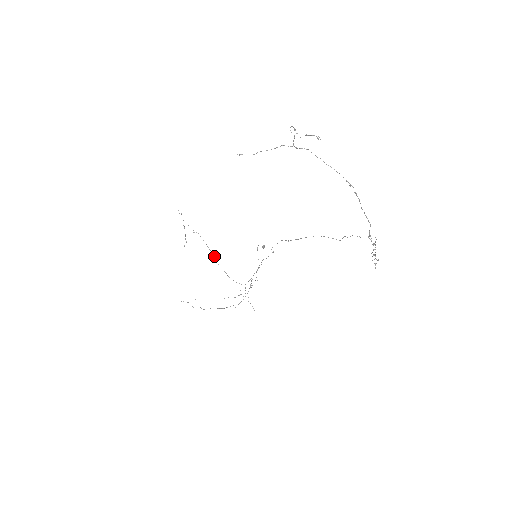
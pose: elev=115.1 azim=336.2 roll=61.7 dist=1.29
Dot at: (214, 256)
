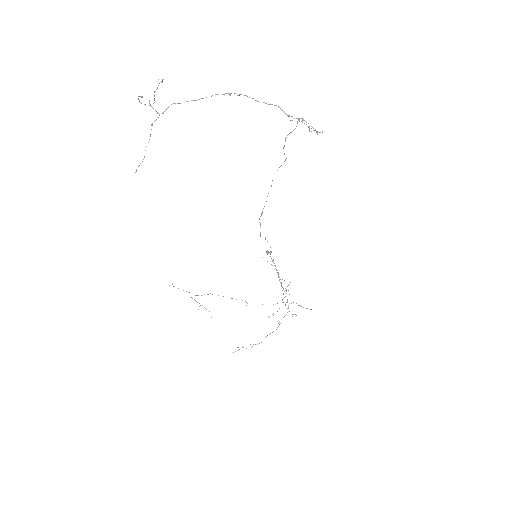
Dot at: occluded
